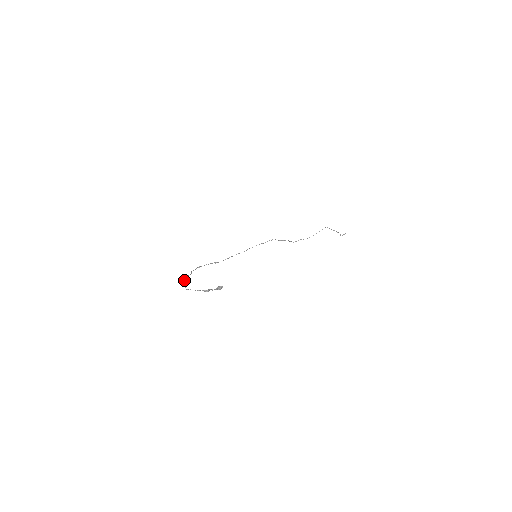
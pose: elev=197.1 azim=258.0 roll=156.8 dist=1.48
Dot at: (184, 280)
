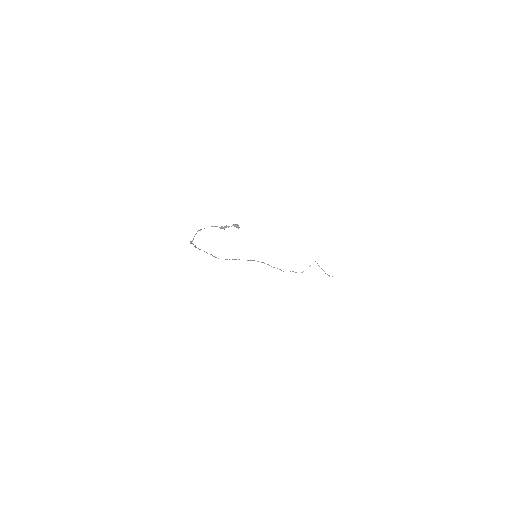
Dot at: occluded
